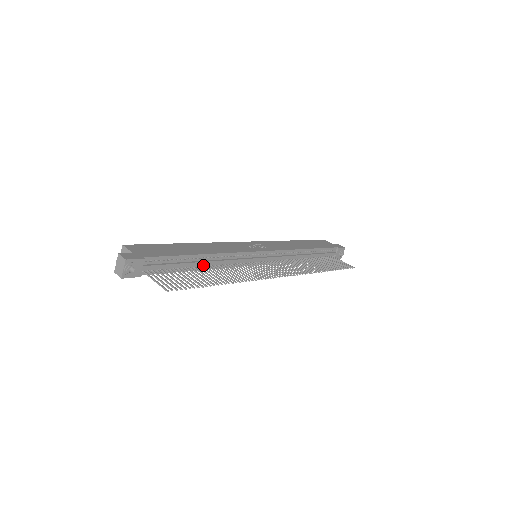
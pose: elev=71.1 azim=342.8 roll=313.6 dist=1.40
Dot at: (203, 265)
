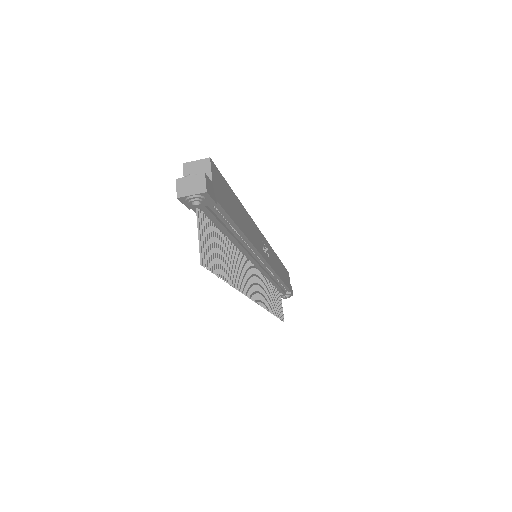
Dot at: occluded
